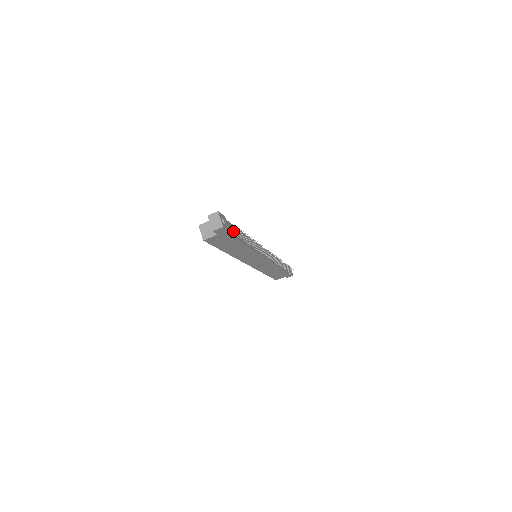
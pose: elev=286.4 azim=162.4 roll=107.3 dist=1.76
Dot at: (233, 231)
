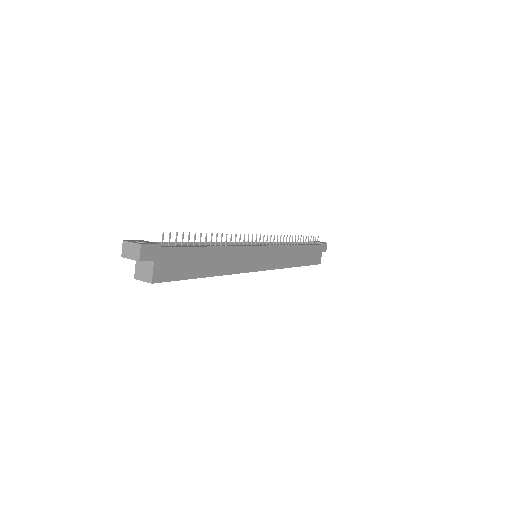
Dot at: (174, 245)
